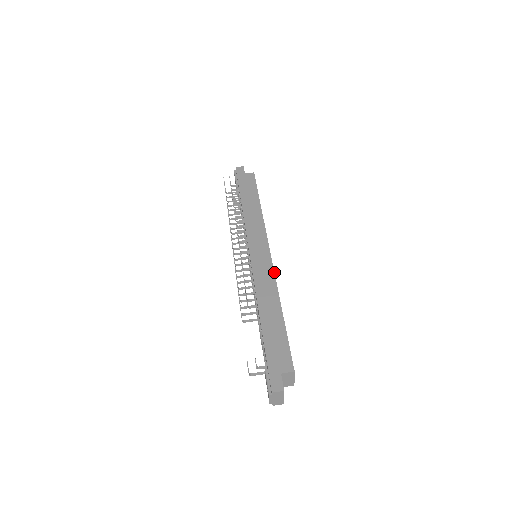
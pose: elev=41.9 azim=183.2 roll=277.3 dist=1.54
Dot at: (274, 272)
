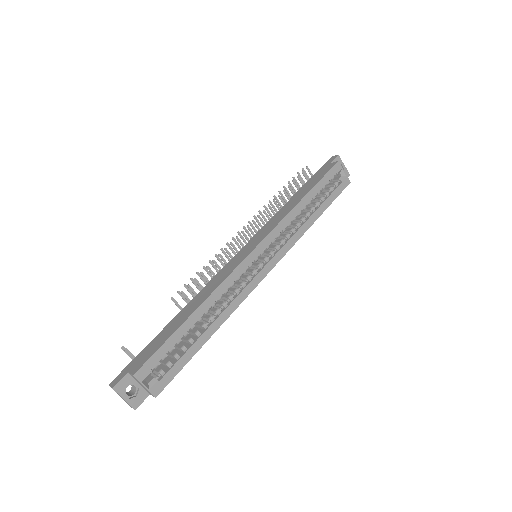
Dot at: (231, 273)
